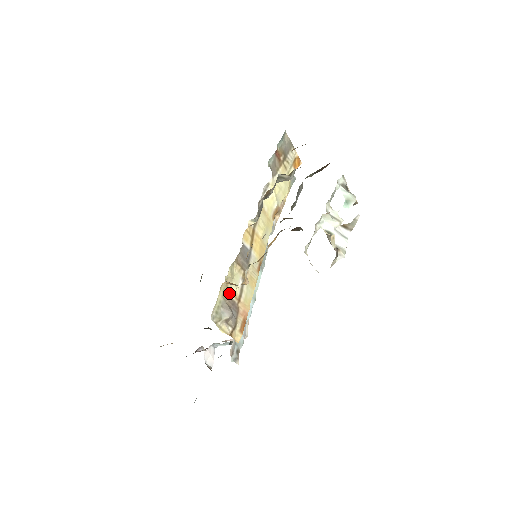
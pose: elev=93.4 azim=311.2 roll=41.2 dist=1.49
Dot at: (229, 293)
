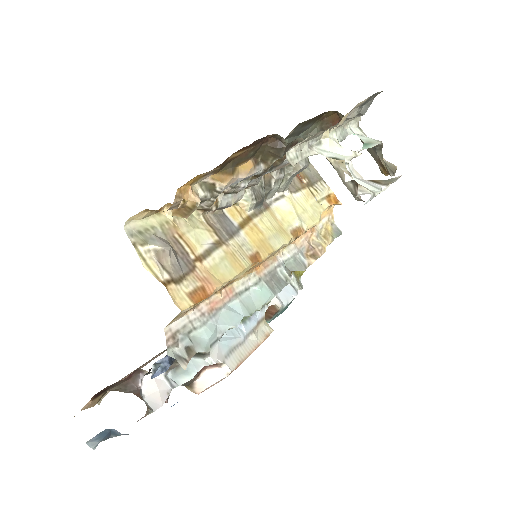
Dot at: (179, 236)
